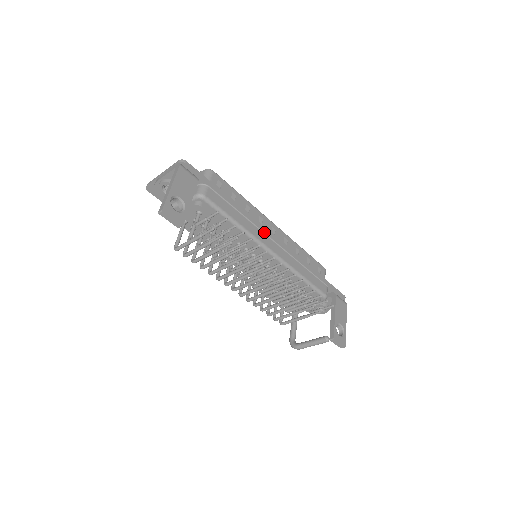
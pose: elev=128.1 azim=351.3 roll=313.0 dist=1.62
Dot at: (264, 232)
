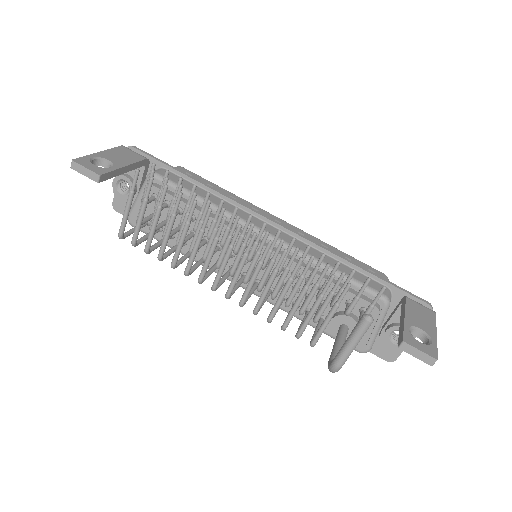
Dot at: (254, 215)
